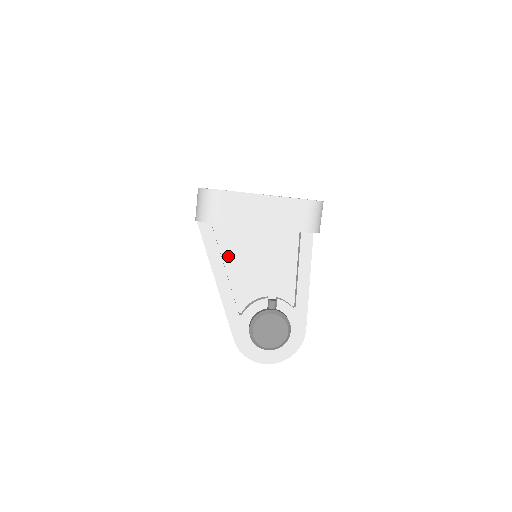
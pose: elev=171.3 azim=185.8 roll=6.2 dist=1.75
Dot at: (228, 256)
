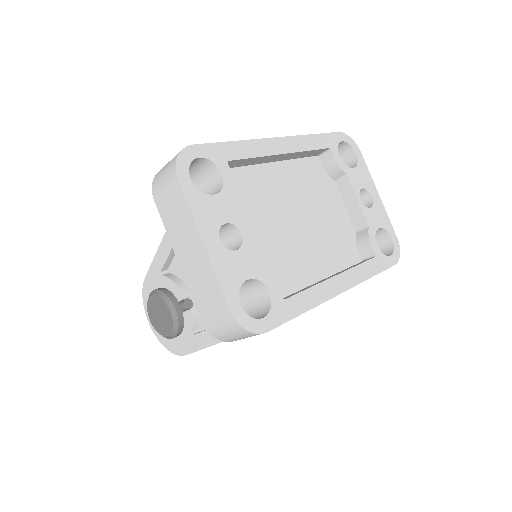
Dot at: occluded
